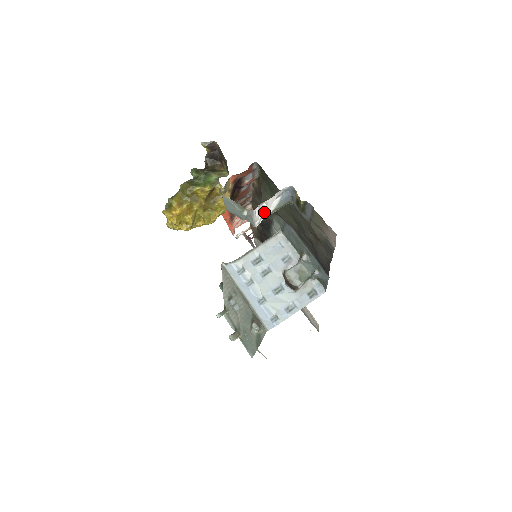
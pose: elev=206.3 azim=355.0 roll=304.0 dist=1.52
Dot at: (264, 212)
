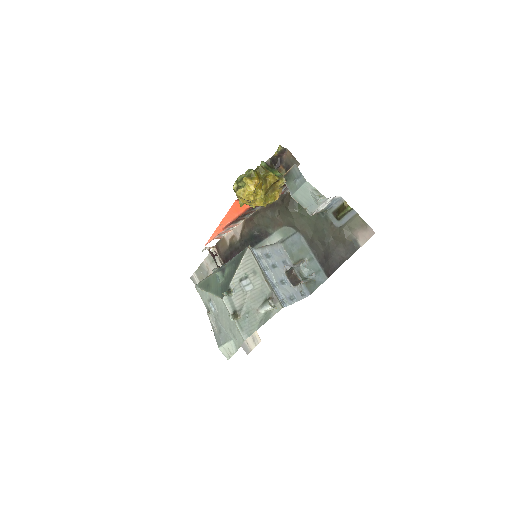
Dot at: (321, 207)
